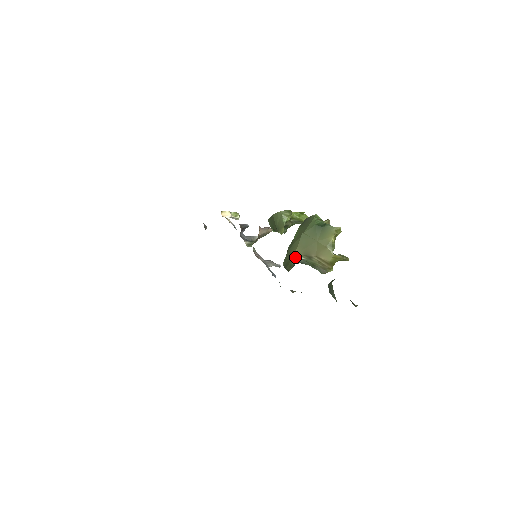
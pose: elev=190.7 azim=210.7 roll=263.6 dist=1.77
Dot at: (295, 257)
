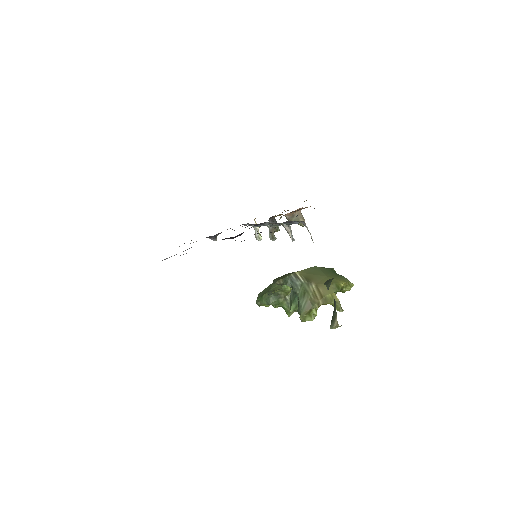
Dot at: (295, 274)
